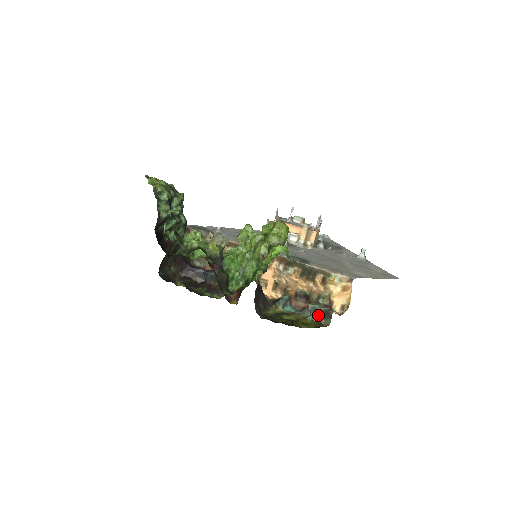
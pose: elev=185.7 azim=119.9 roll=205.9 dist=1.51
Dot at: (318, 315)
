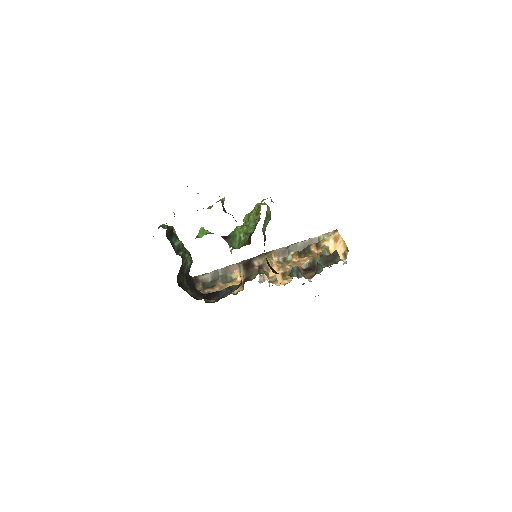
Dot at: (327, 262)
